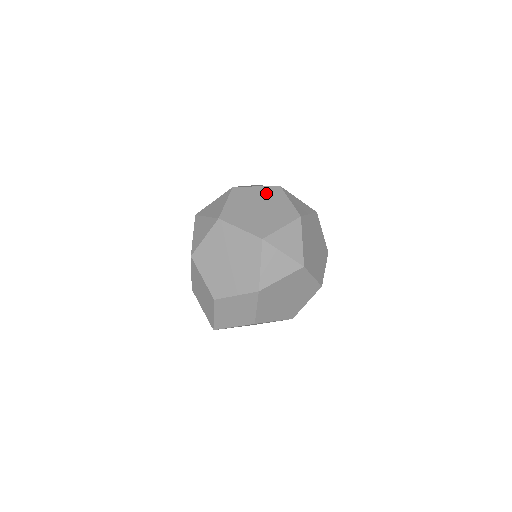
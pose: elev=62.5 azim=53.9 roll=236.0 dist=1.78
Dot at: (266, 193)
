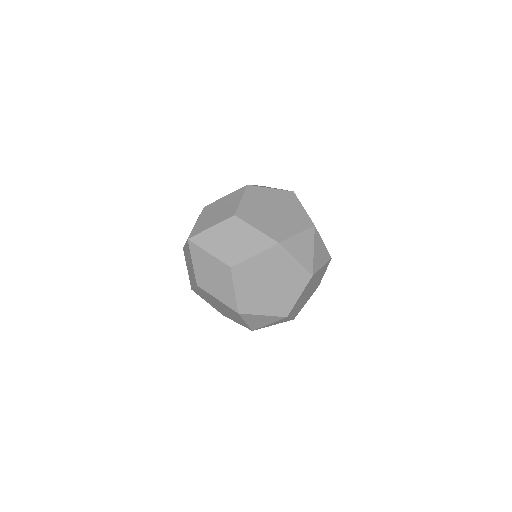
Dot at: occluded
